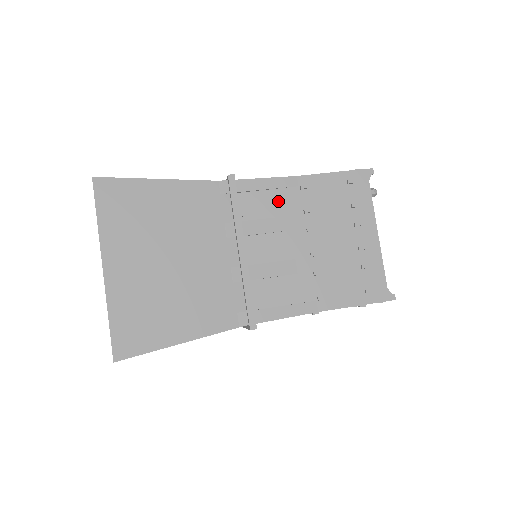
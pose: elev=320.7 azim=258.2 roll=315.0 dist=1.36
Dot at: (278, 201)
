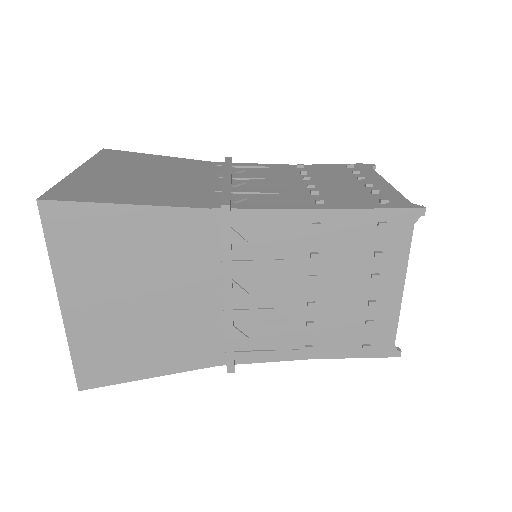
Dot at: (273, 169)
